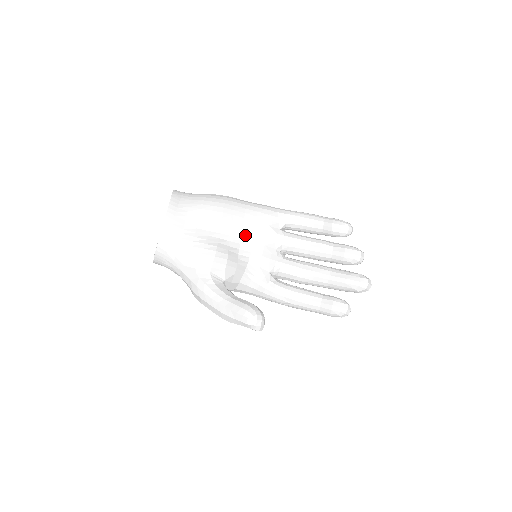
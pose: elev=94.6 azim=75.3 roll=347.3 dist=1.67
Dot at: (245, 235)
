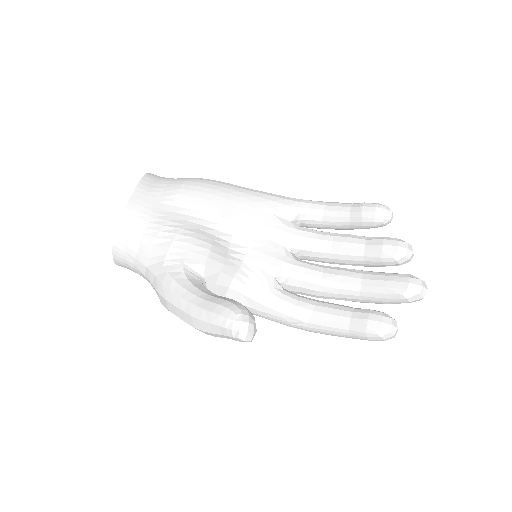
Dot at: (239, 224)
